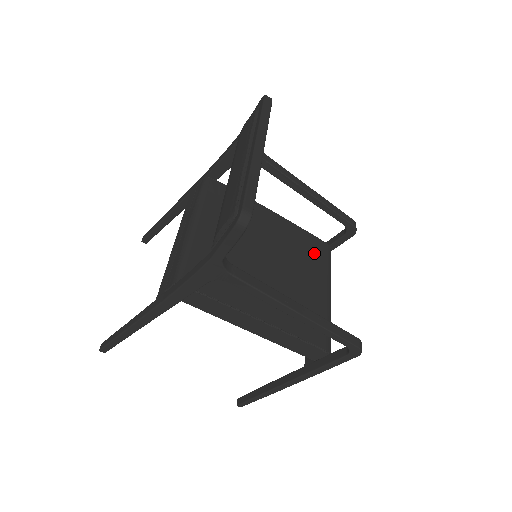
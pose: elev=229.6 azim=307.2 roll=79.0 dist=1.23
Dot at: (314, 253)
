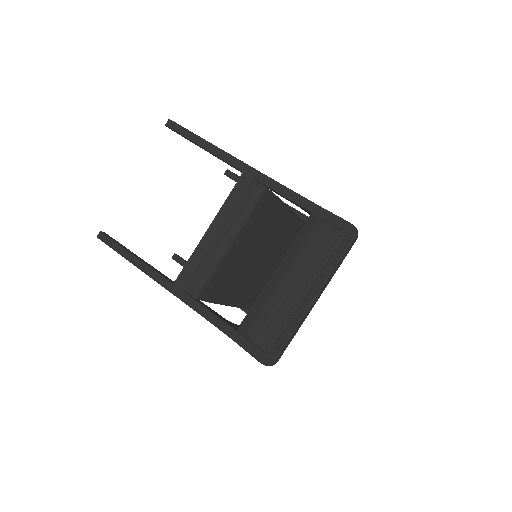
Dot at: (294, 238)
